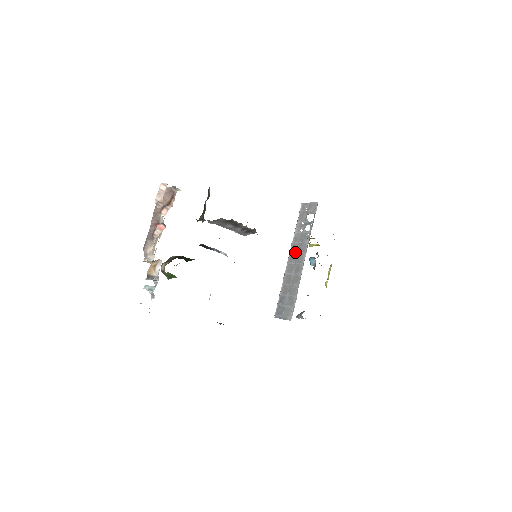
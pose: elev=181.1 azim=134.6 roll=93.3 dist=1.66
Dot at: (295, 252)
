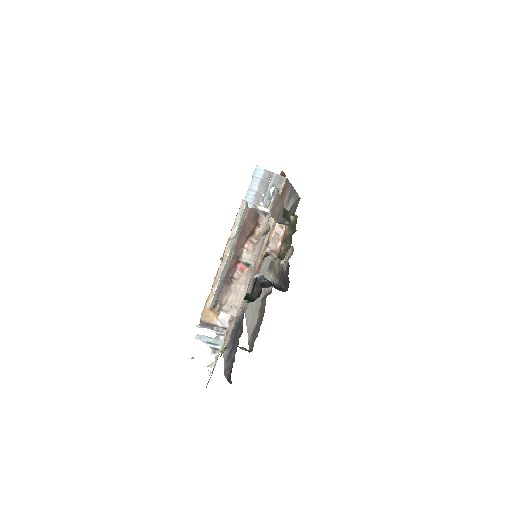
Dot at: occluded
